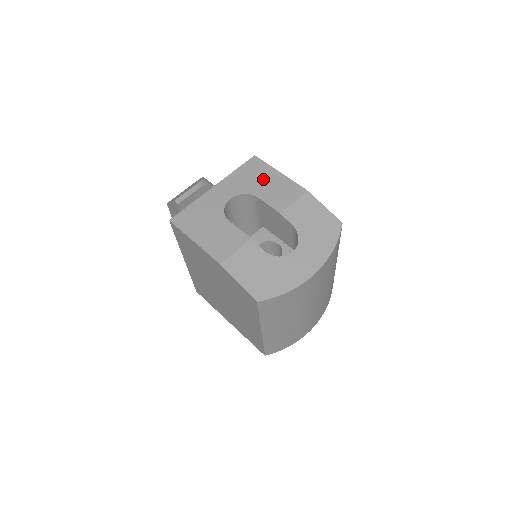
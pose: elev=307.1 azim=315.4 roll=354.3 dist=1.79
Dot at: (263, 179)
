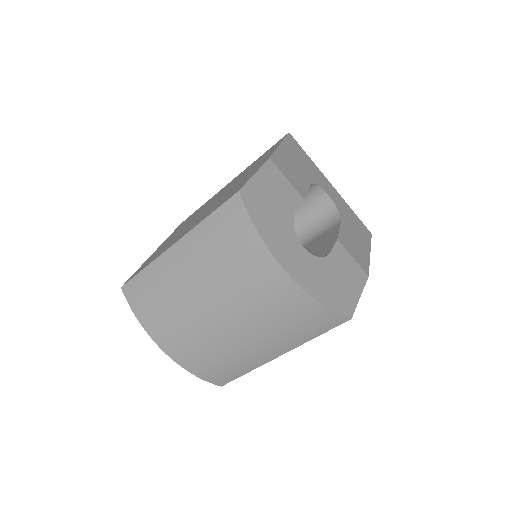
Dot at: (358, 233)
